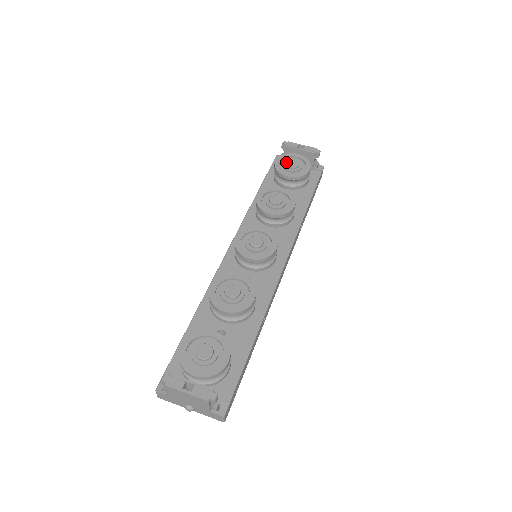
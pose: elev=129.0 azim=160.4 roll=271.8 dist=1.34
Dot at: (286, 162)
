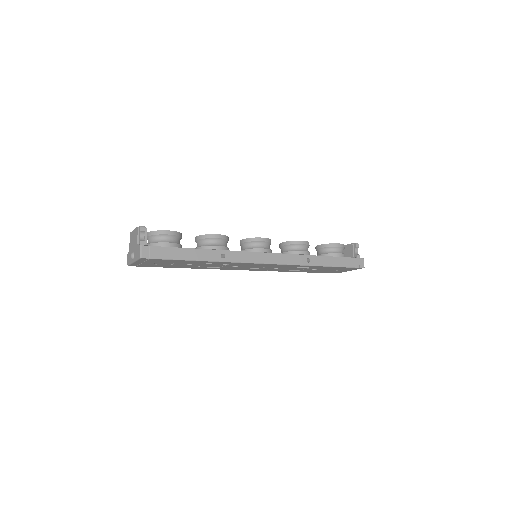
Dot at: occluded
